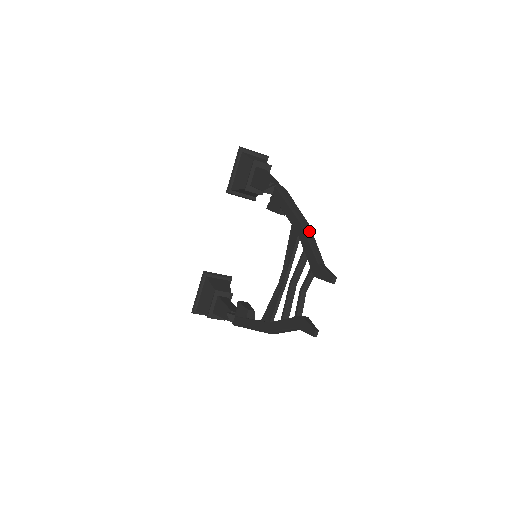
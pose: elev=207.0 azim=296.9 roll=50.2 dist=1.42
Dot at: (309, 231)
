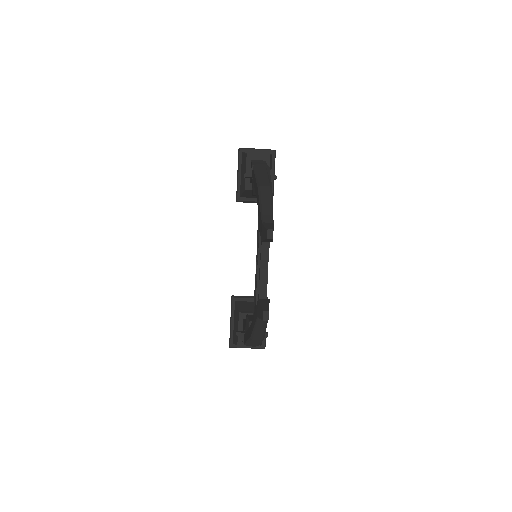
Dot at: (265, 193)
